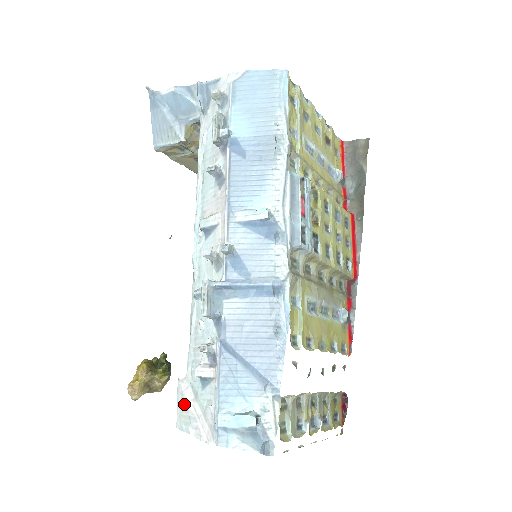
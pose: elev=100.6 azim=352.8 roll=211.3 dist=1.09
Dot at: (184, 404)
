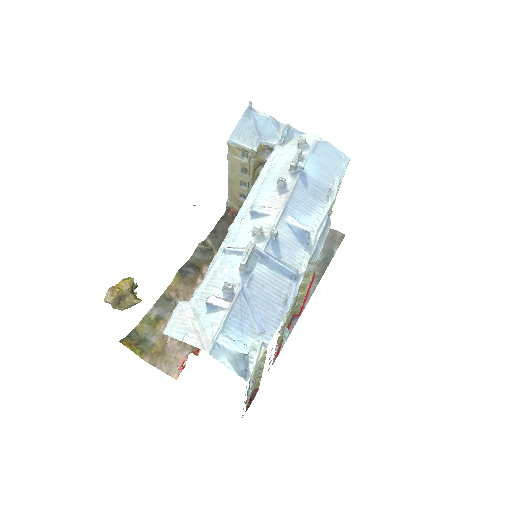
Dot at: (182, 318)
